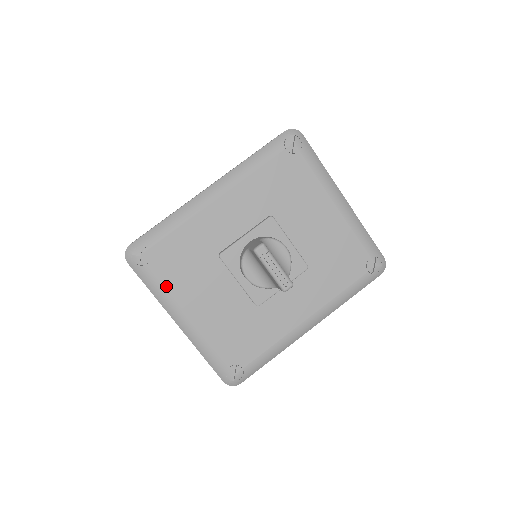
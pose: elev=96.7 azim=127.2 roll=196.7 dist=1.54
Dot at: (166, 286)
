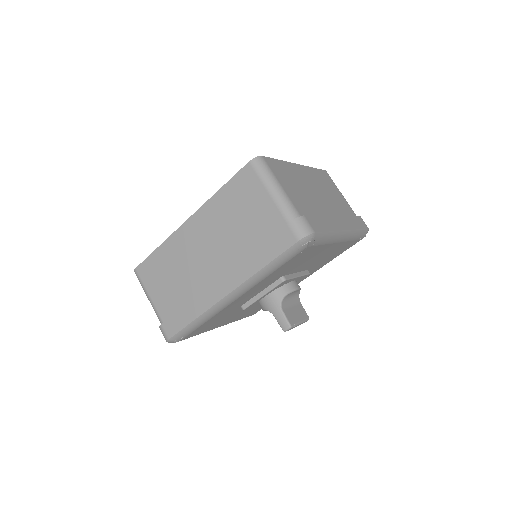
Dot at: (203, 332)
